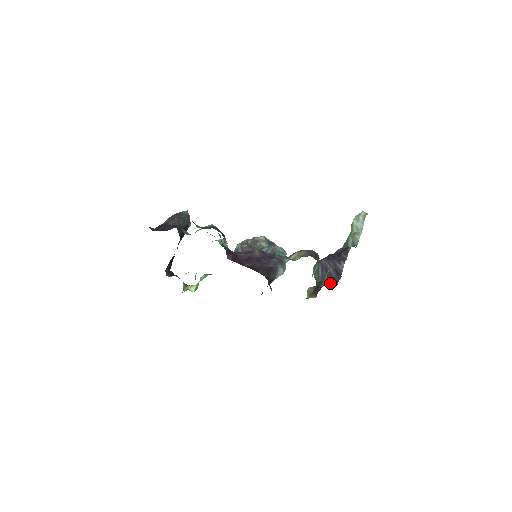
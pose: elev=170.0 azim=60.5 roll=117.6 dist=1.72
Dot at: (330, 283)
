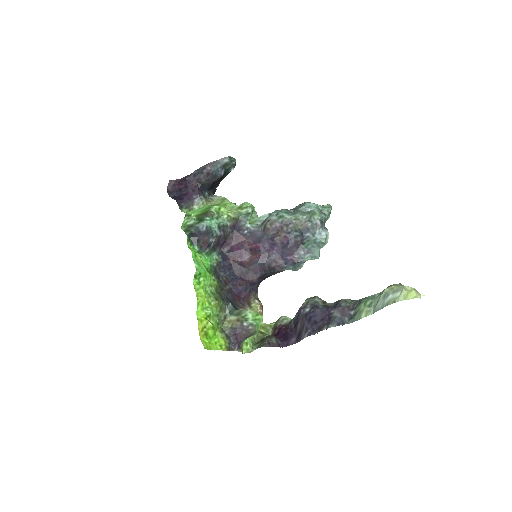
Dot at: (285, 339)
